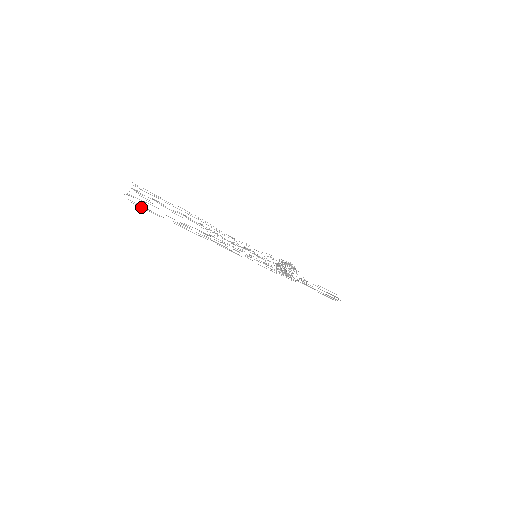
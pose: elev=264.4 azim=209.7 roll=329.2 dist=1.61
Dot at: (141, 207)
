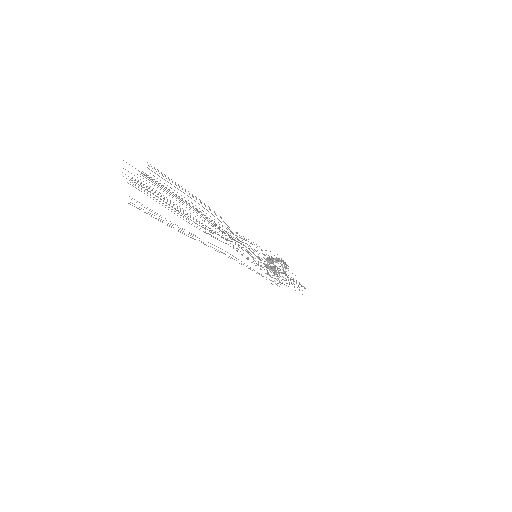
Dot at: (146, 213)
